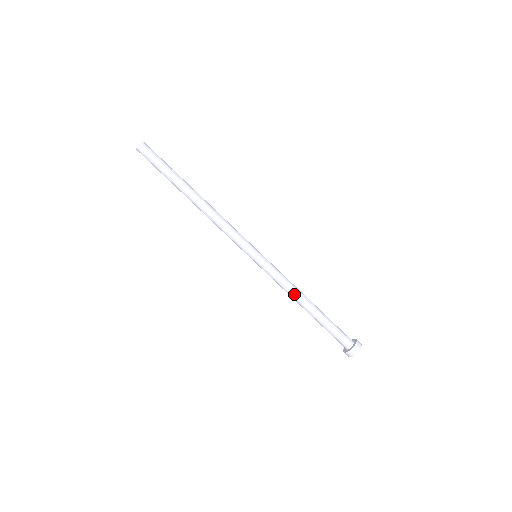
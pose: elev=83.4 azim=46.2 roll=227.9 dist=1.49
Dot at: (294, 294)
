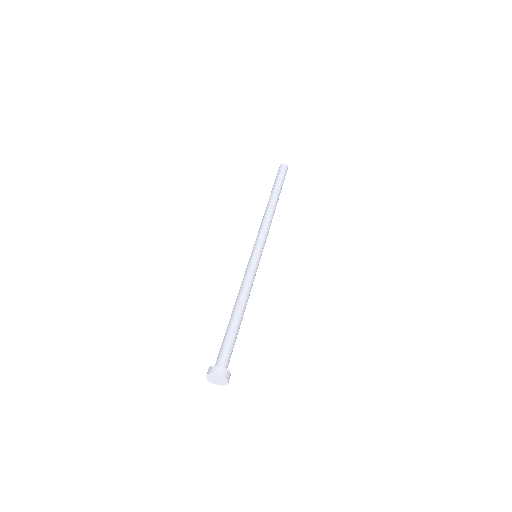
Dot at: (245, 294)
